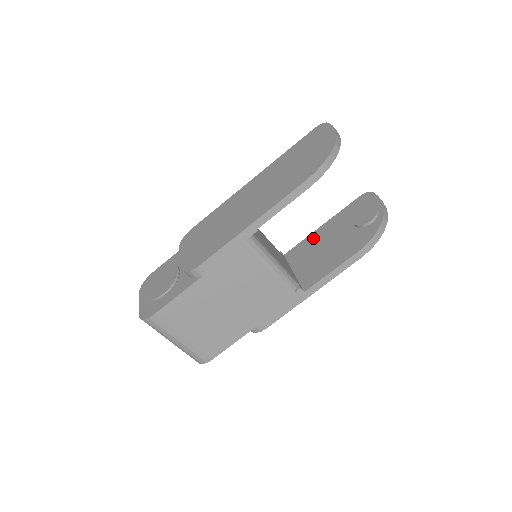
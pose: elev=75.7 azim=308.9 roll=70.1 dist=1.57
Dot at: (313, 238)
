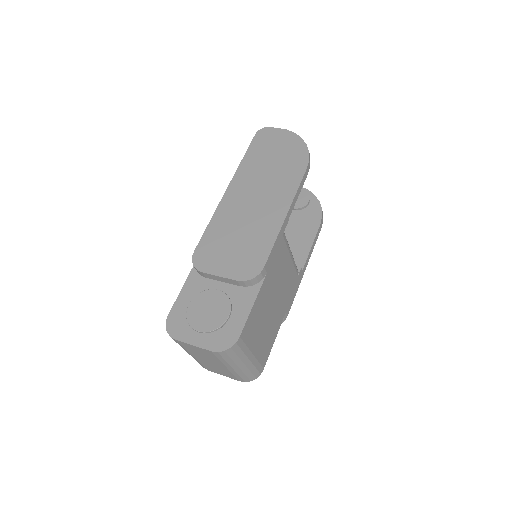
Dot at: occluded
